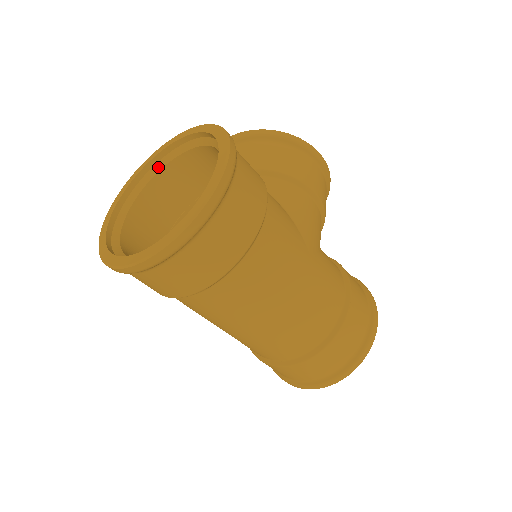
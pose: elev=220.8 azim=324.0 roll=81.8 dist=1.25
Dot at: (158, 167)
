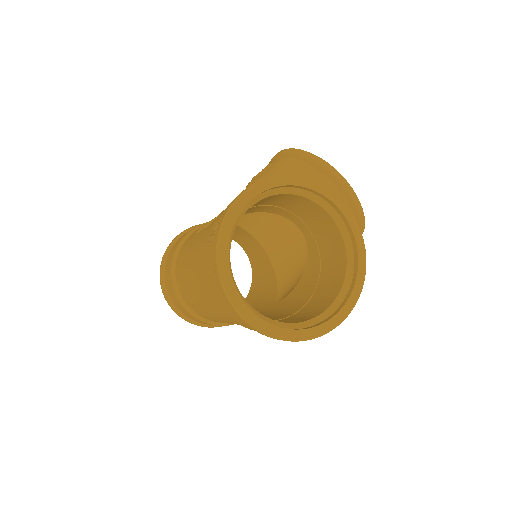
Dot at: (310, 196)
